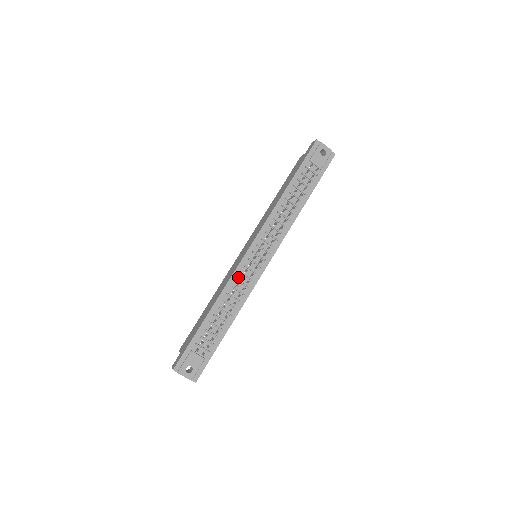
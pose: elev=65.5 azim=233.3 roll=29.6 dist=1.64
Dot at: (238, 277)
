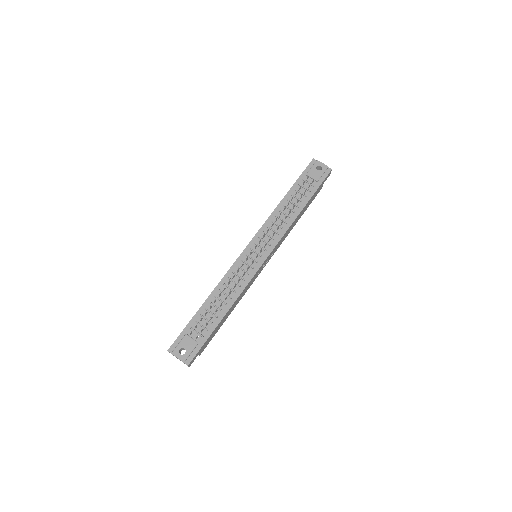
Dot at: (235, 270)
